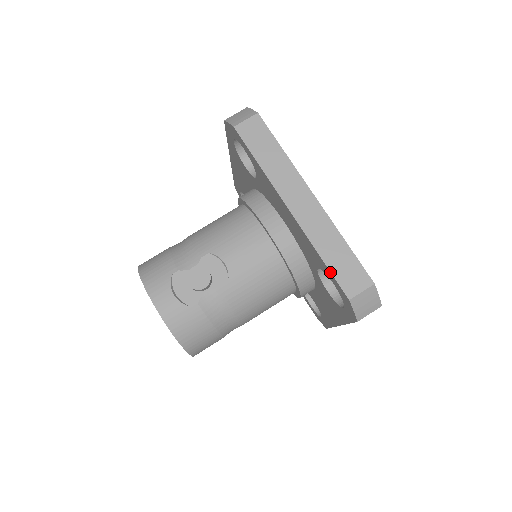
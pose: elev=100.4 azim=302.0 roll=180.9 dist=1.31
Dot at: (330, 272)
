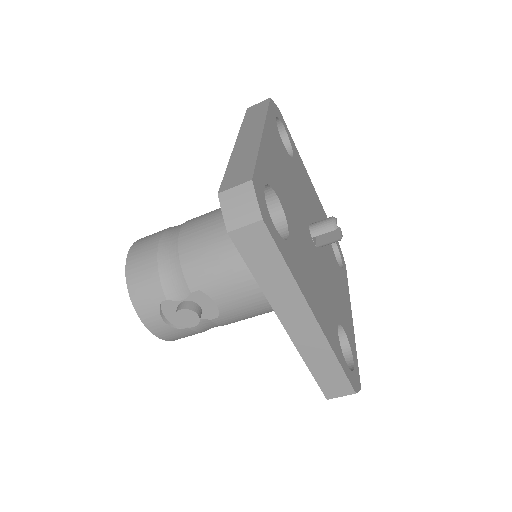
Dot at: (315, 379)
